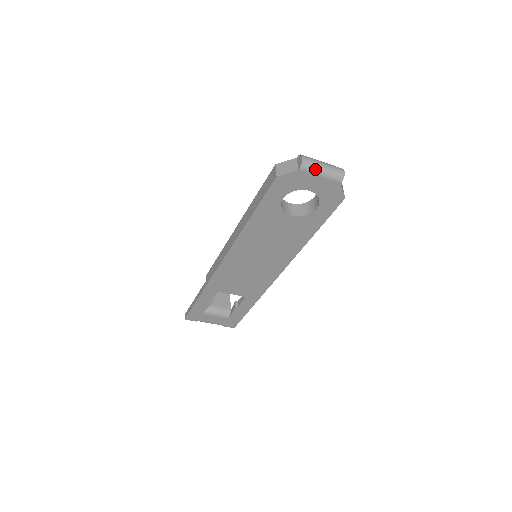
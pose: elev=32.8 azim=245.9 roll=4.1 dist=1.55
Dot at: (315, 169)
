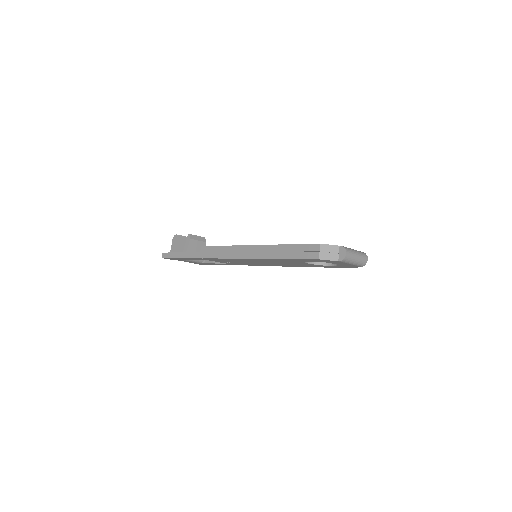
Dot at: (350, 261)
